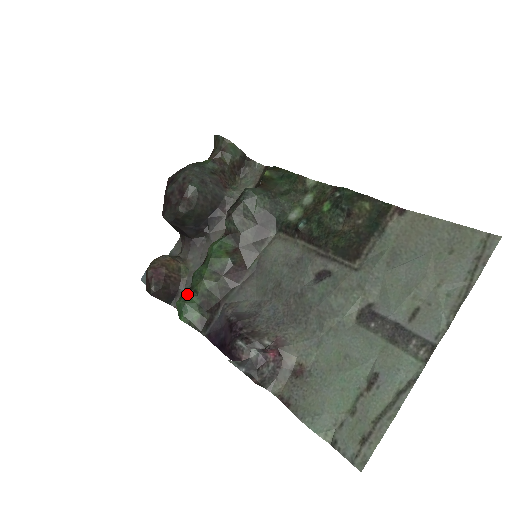
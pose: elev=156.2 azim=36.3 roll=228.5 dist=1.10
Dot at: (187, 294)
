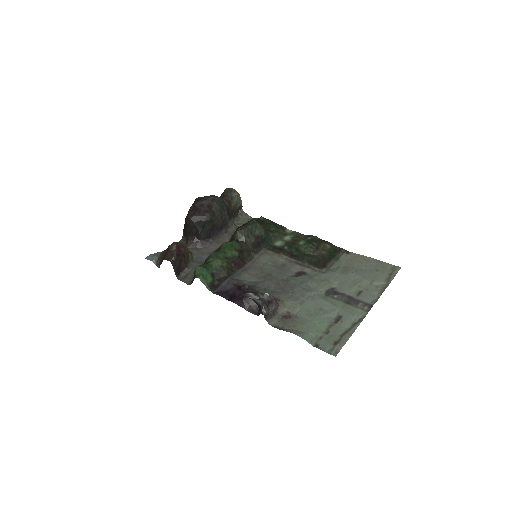
Dot at: (206, 265)
